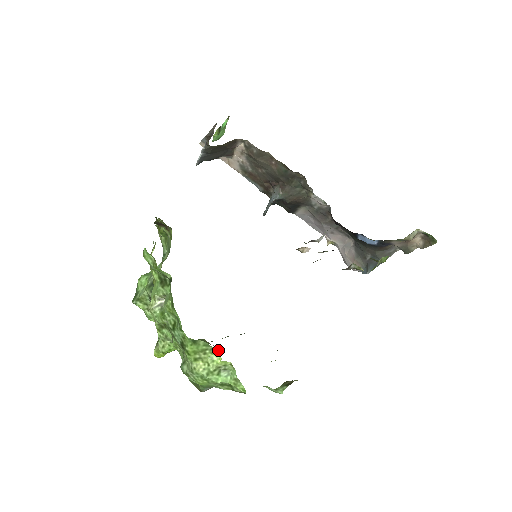
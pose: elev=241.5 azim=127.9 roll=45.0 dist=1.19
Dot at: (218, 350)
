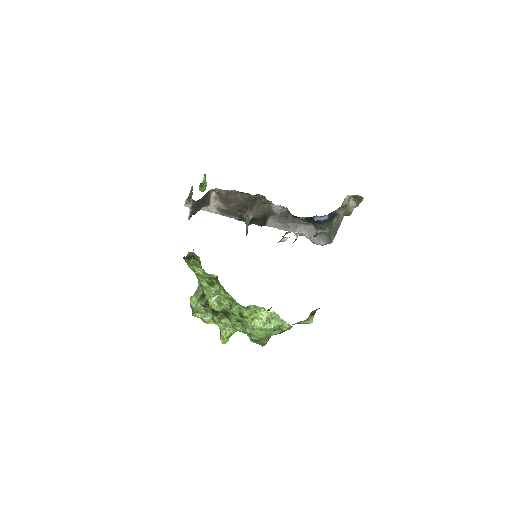
Dot at: (263, 307)
